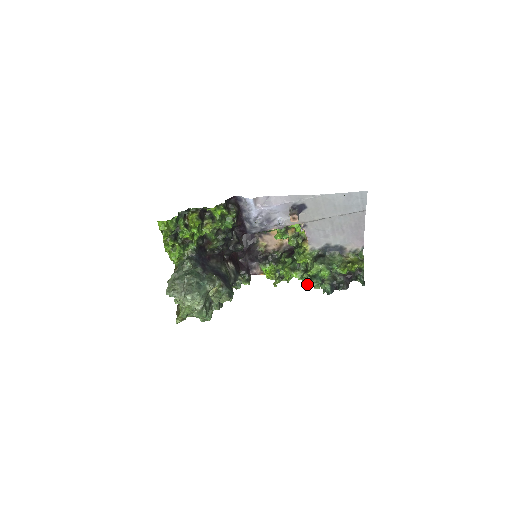
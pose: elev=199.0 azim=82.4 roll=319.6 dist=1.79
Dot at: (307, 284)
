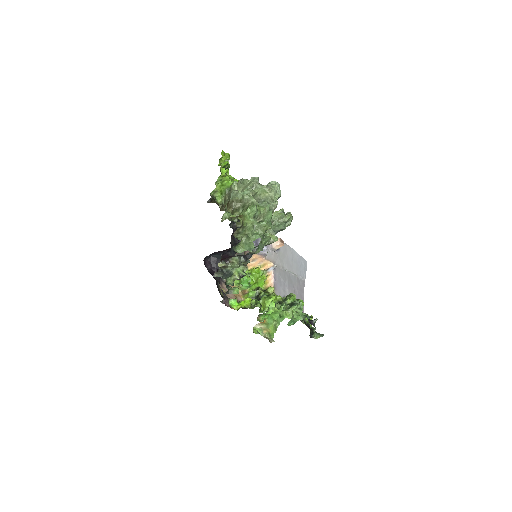
Dot at: (286, 315)
